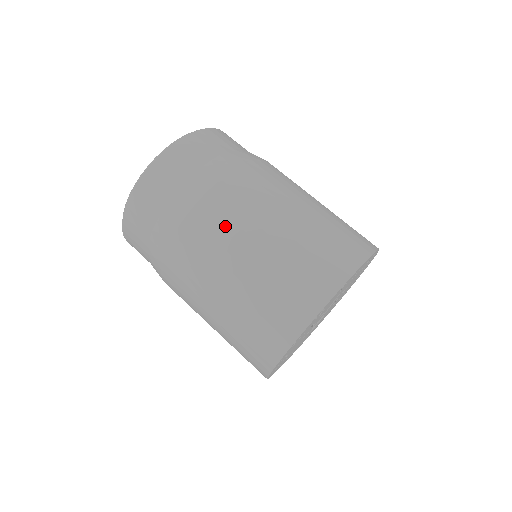
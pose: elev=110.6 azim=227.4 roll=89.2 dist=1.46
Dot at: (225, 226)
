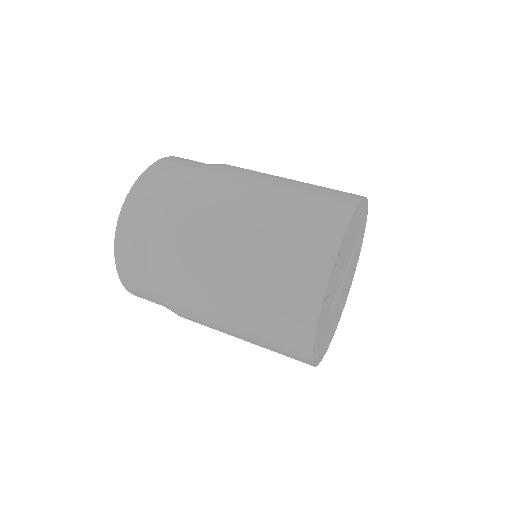
Dot at: occluded
